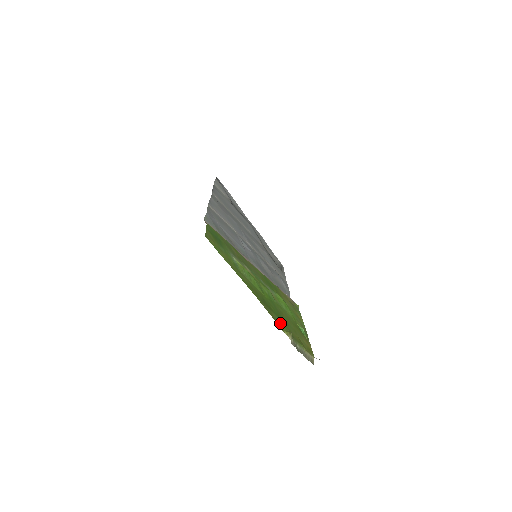
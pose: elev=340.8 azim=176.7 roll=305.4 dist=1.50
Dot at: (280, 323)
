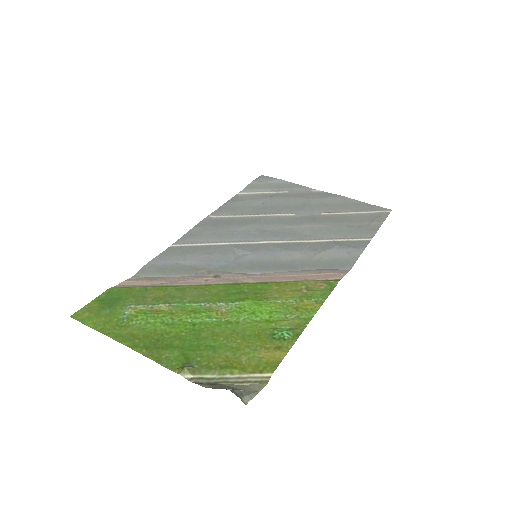
Dot at: (177, 360)
